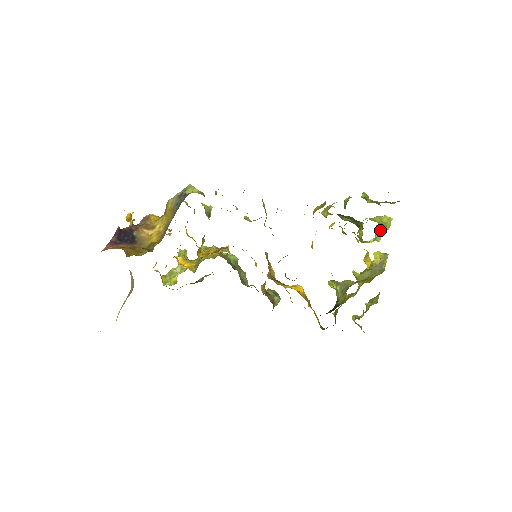
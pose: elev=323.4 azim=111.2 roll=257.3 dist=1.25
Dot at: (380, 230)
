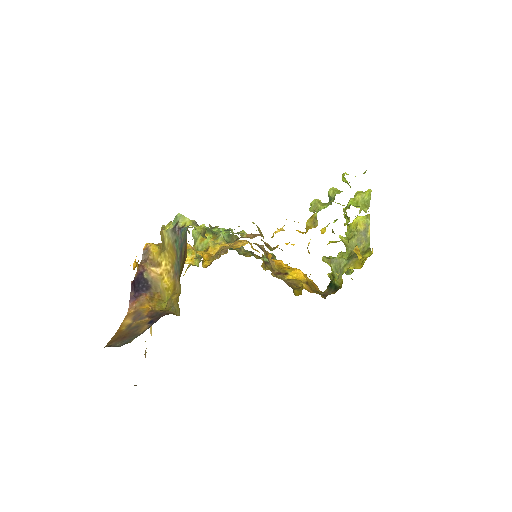
Dot at: occluded
